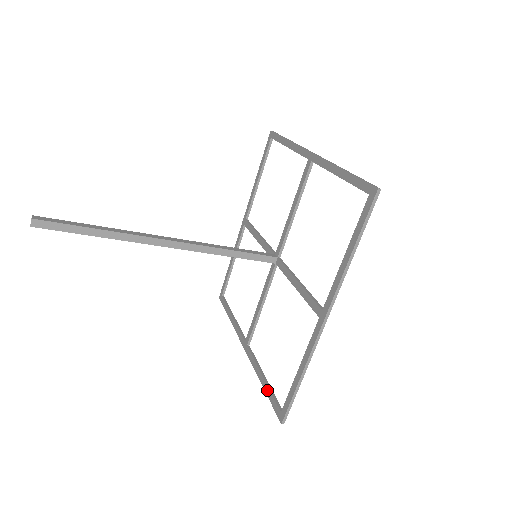
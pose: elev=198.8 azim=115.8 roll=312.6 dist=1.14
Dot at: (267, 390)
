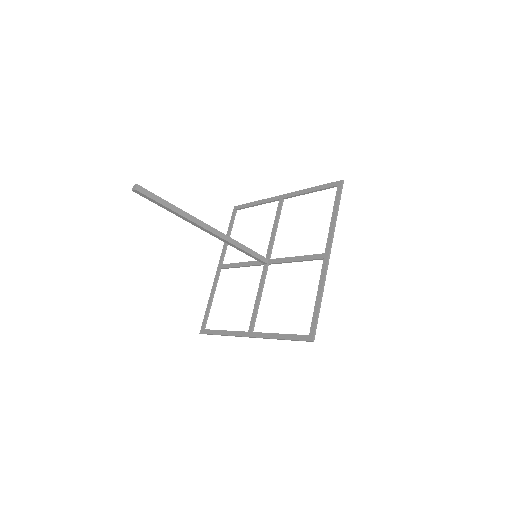
Dot at: (288, 336)
